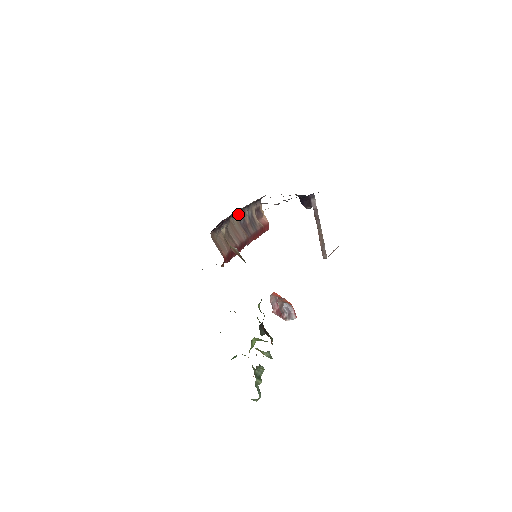
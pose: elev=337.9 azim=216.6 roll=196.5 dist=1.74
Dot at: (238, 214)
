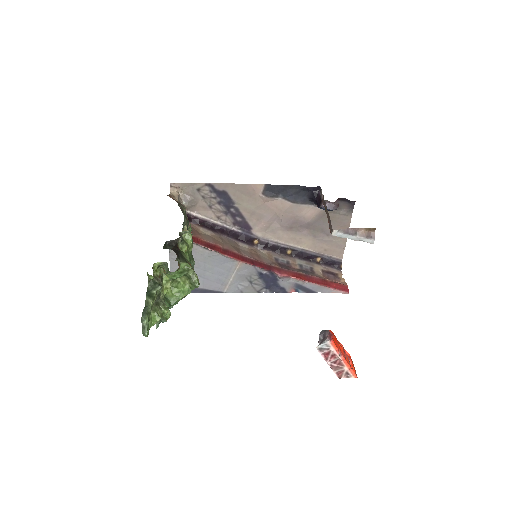
Dot at: (275, 254)
